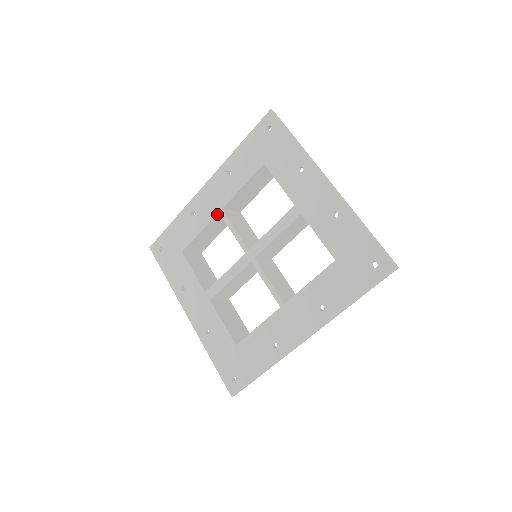
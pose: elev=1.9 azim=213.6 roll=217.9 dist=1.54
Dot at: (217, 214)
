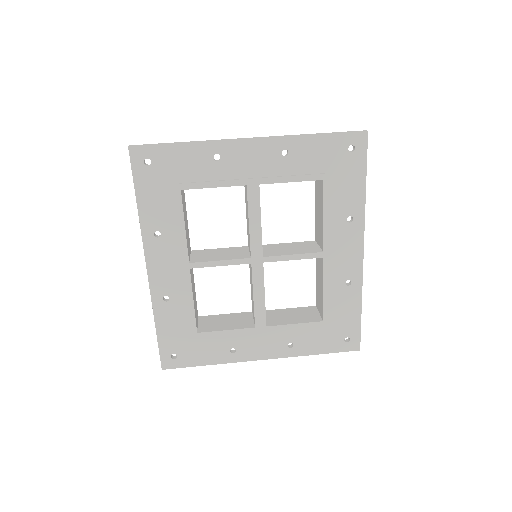
Dot at: (190, 272)
